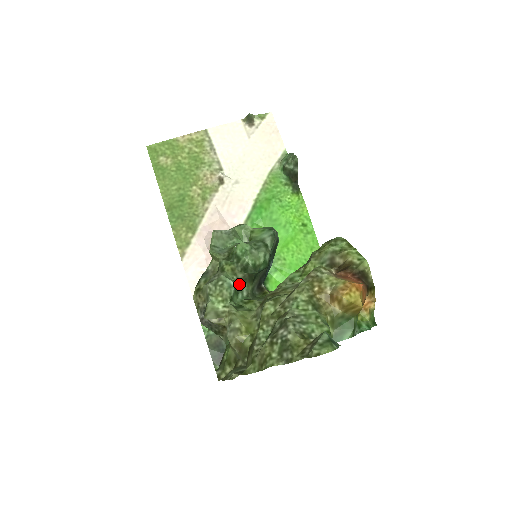
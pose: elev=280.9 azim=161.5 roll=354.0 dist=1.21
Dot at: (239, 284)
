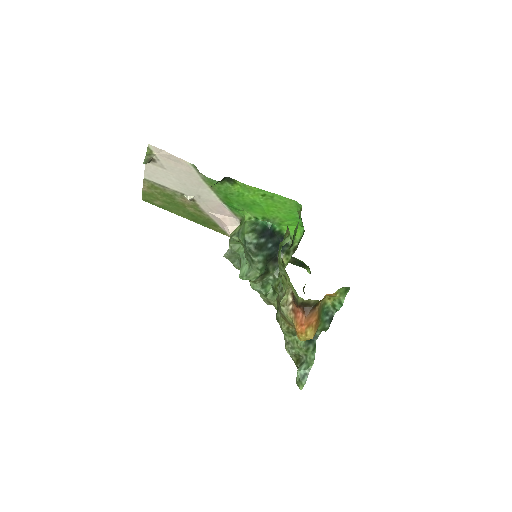
Dot at: (263, 280)
